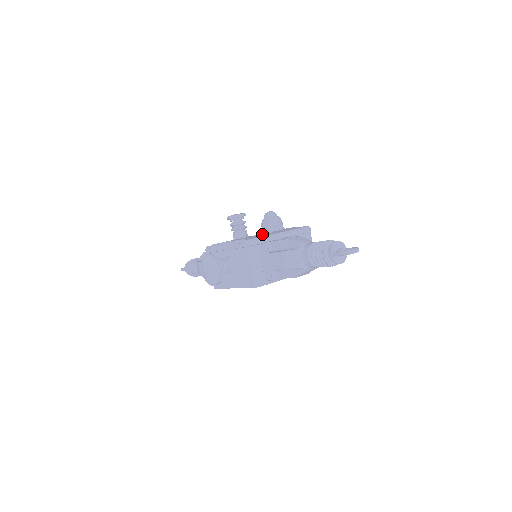
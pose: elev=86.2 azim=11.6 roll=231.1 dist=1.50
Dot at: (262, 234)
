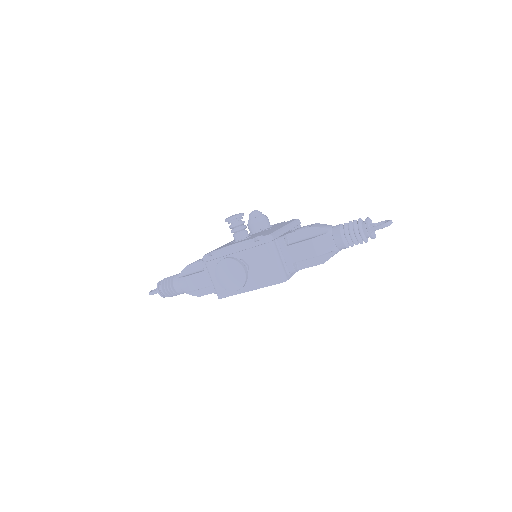
Dot at: (260, 232)
